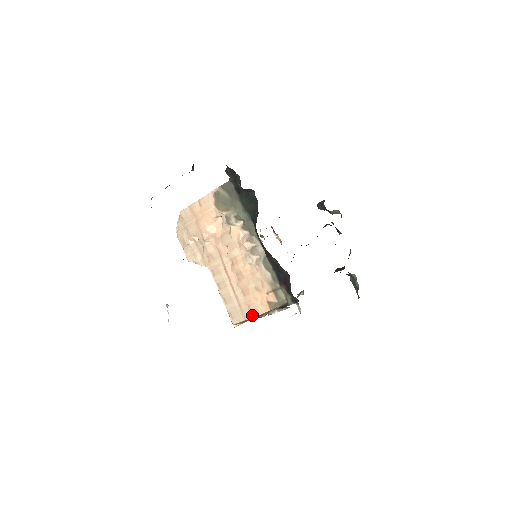
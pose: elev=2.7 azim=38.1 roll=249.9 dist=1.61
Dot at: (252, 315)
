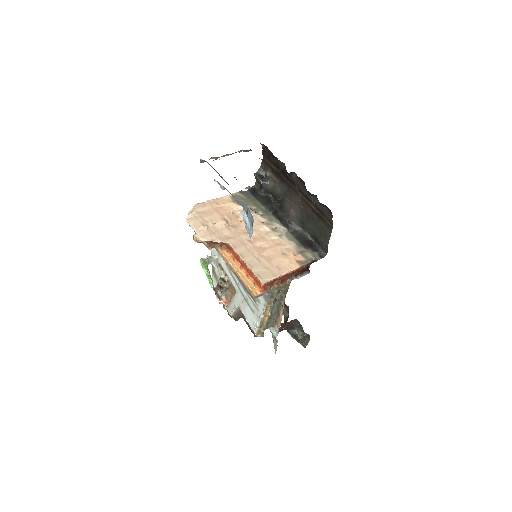
Dot at: (283, 273)
